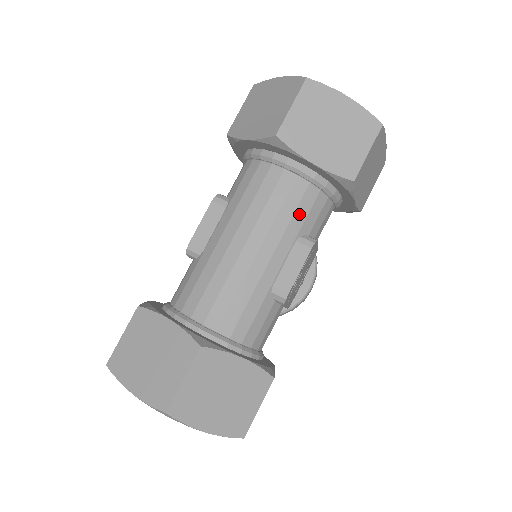
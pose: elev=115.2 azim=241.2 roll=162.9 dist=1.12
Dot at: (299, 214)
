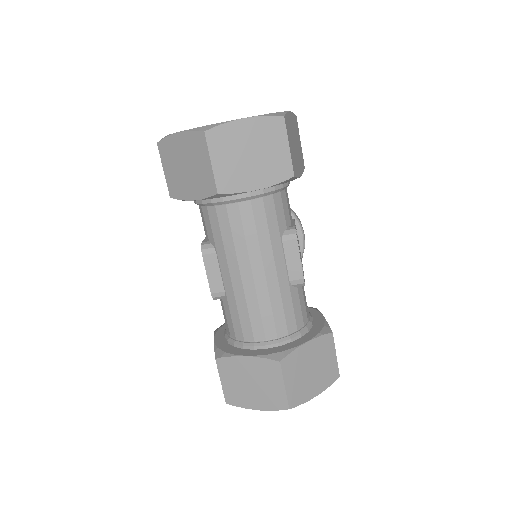
Dot at: (271, 223)
